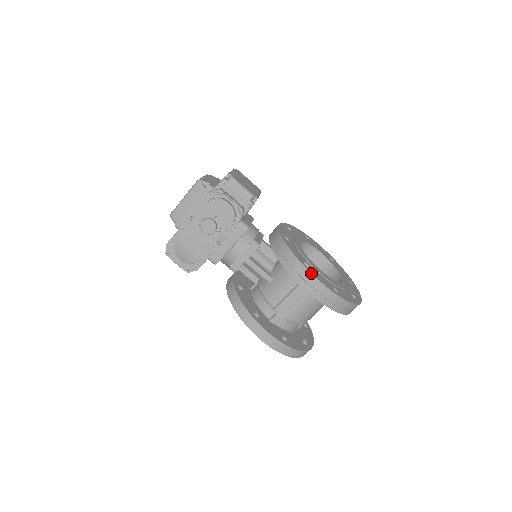
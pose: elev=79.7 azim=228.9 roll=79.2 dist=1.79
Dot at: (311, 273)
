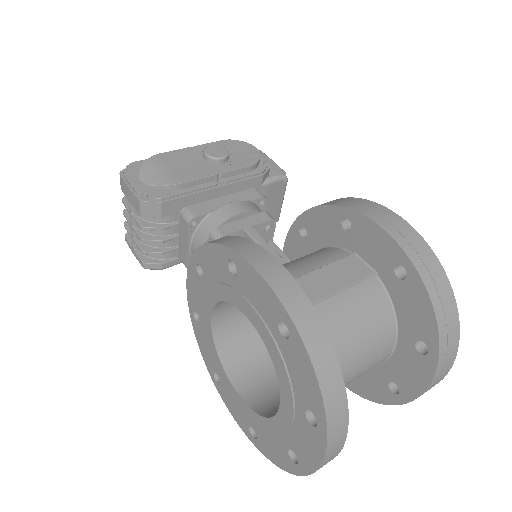
Dot at: (382, 205)
